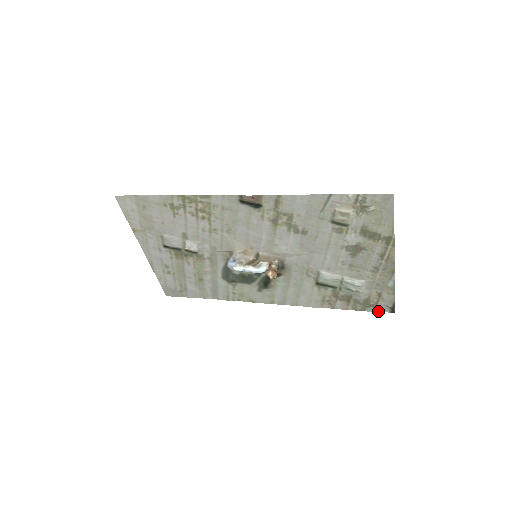
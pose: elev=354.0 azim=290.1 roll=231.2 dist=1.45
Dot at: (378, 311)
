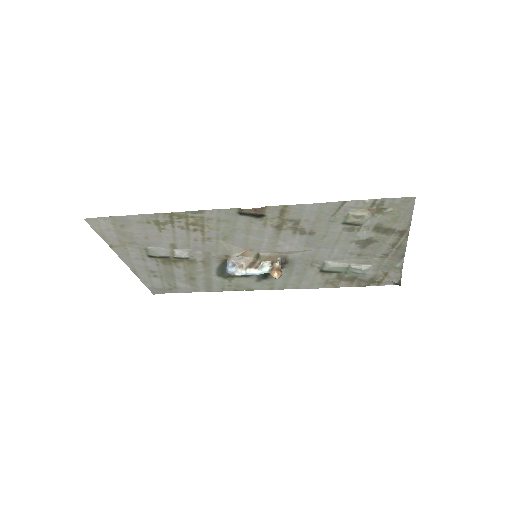
Dot at: (382, 285)
